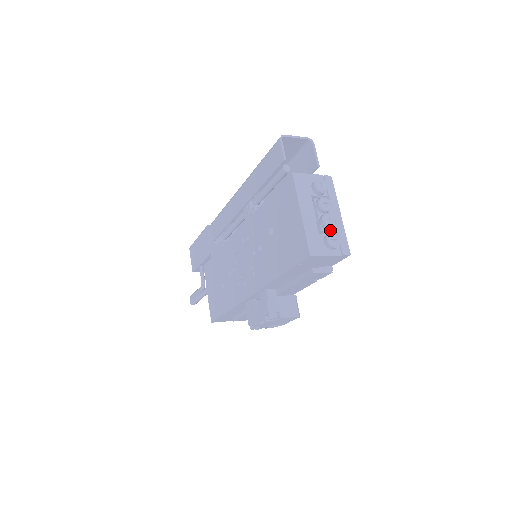
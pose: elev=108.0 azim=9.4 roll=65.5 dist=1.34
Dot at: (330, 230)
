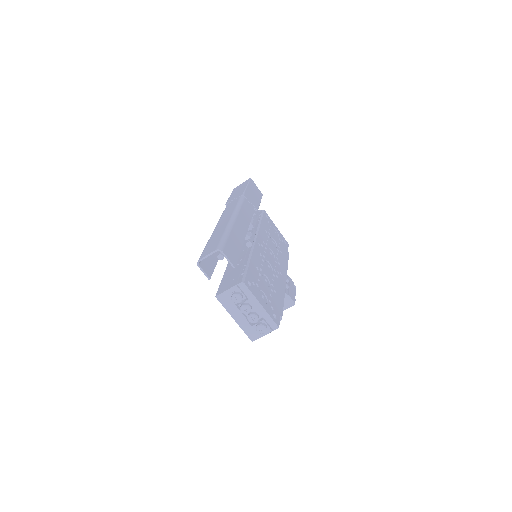
Dot at: (258, 319)
